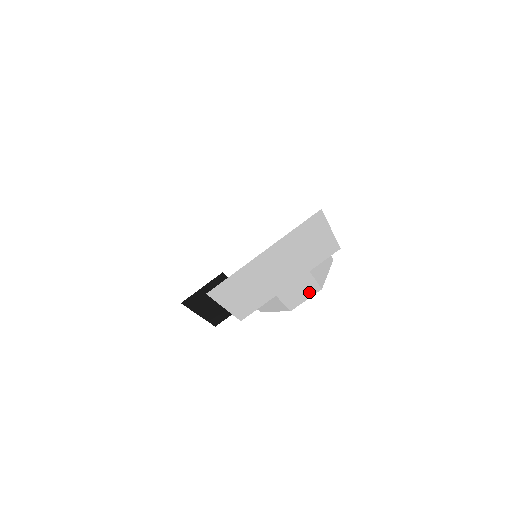
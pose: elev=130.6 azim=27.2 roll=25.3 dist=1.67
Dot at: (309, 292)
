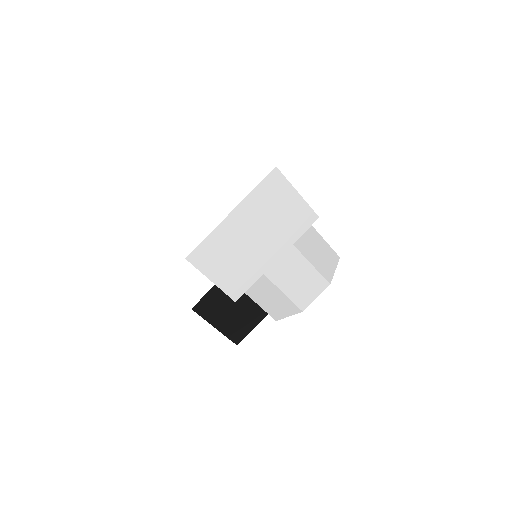
Dot at: (316, 287)
